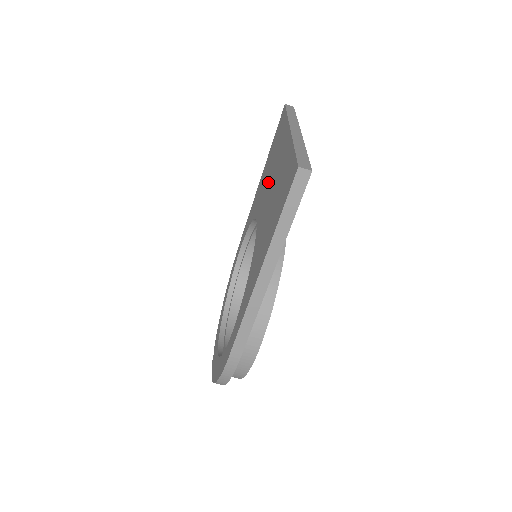
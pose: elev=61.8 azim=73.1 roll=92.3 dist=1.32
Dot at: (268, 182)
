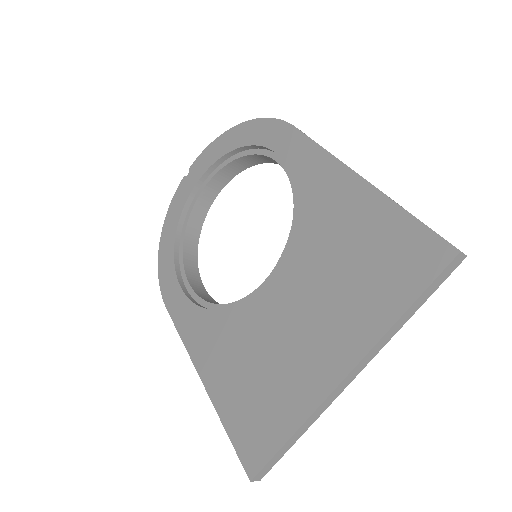
Dot at: (312, 288)
